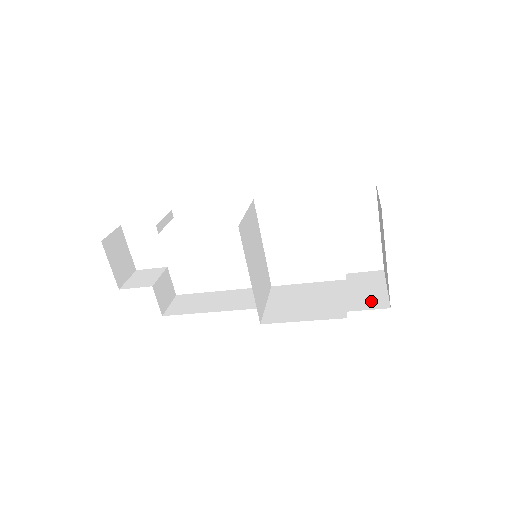
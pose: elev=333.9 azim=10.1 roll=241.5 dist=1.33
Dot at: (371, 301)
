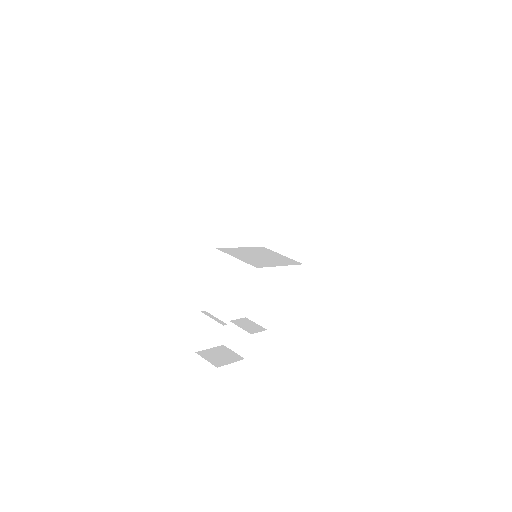
Dot at: (313, 187)
